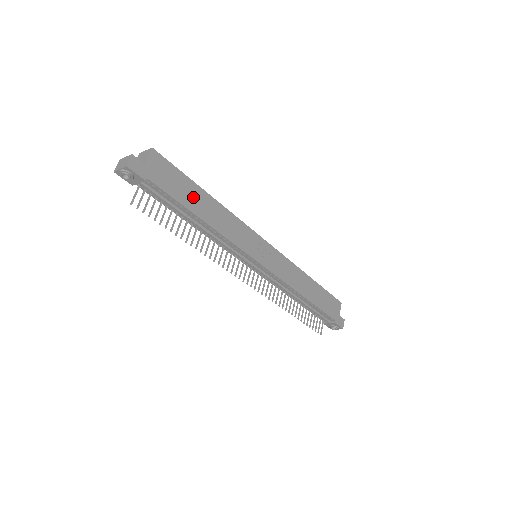
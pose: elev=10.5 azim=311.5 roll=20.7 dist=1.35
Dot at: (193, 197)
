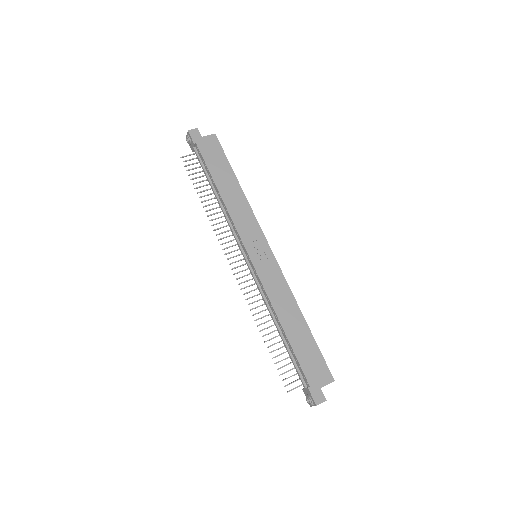
Dot at: (223, 174)
